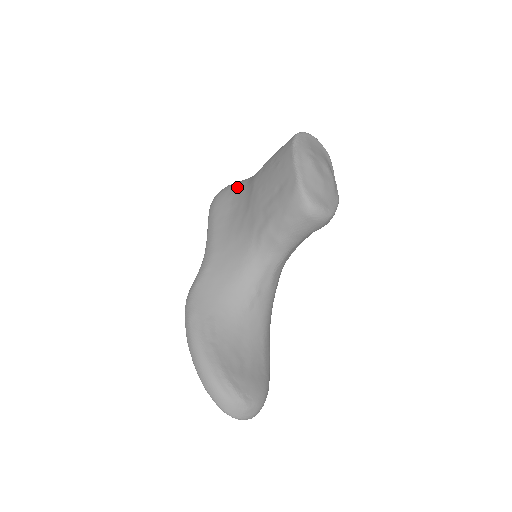
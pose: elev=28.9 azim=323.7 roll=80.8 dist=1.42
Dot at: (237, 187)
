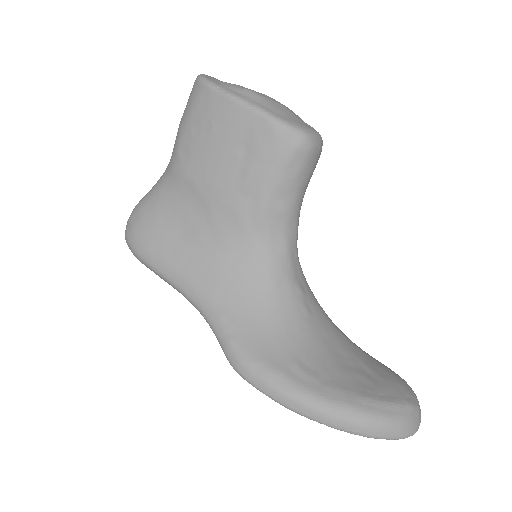
Dot at: (154, 203)
